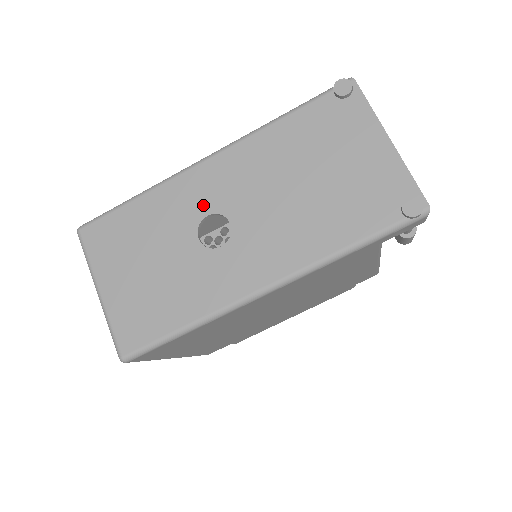
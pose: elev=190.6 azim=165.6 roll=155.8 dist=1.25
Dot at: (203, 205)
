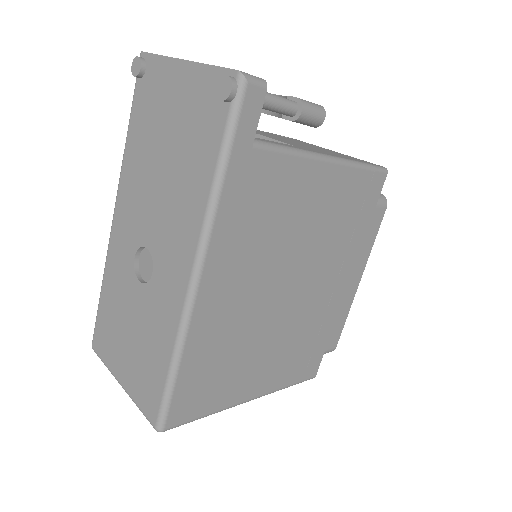
Dot at: (128, 253)
